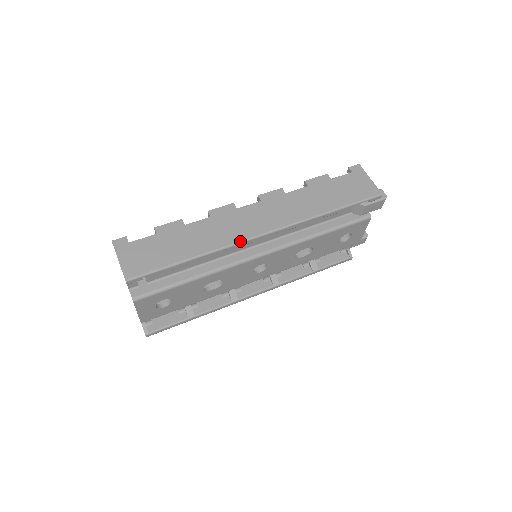
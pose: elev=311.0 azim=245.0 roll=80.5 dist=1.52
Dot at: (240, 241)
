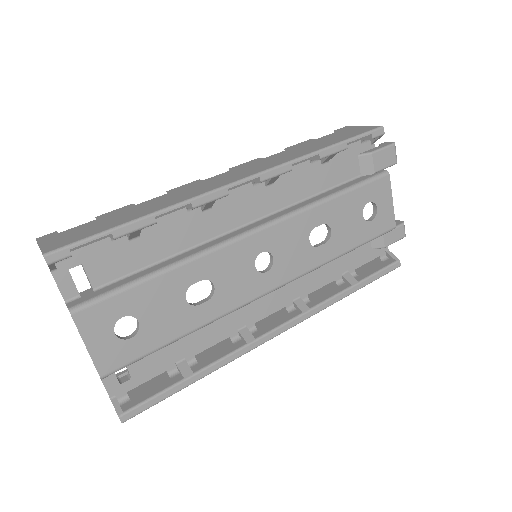
Dot at: (209, 191)
